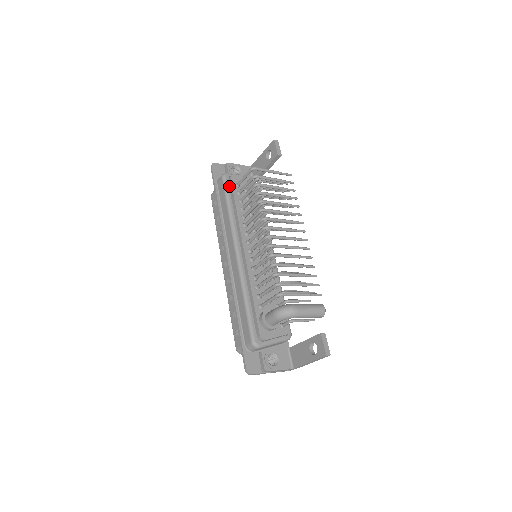
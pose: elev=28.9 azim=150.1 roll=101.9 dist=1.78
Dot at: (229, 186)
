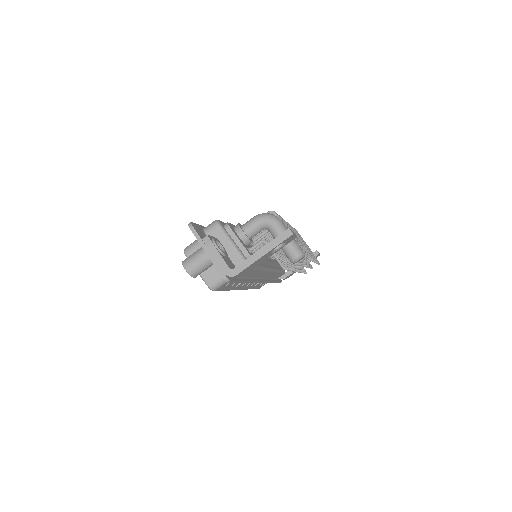
Dot at: occluded
